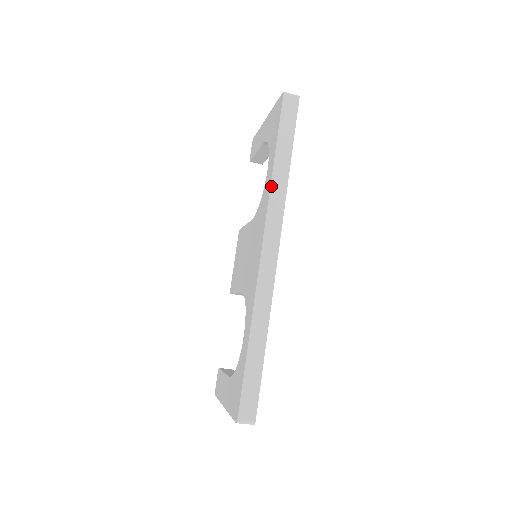
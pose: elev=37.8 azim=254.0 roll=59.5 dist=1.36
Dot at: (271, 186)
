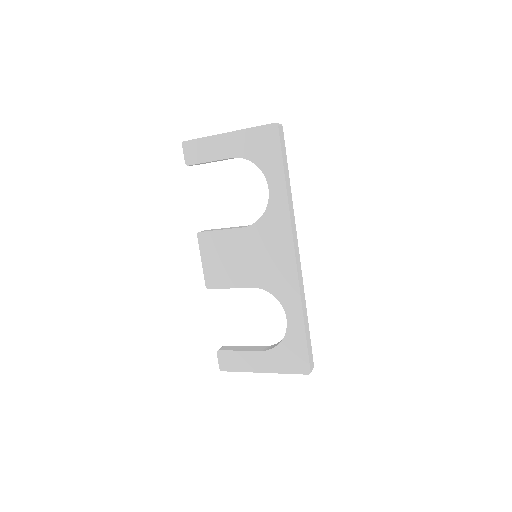
Dot at: (289, 205)
